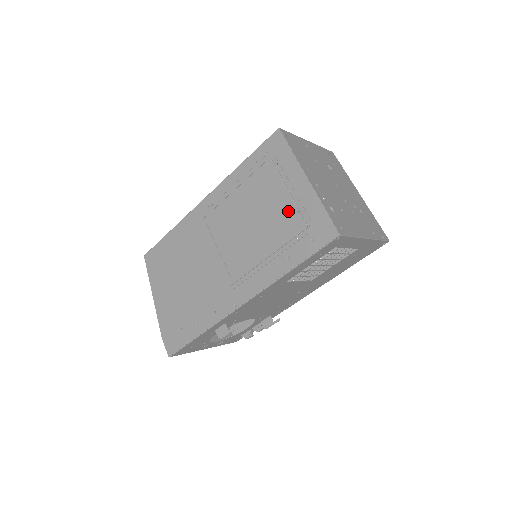
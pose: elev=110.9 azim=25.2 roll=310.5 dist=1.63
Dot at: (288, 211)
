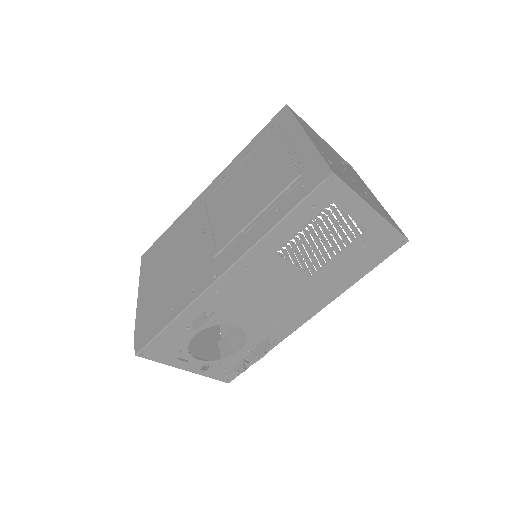
Dot at: (283, 167)
